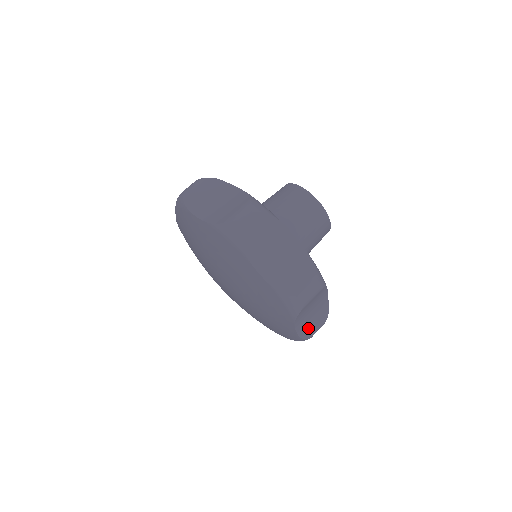
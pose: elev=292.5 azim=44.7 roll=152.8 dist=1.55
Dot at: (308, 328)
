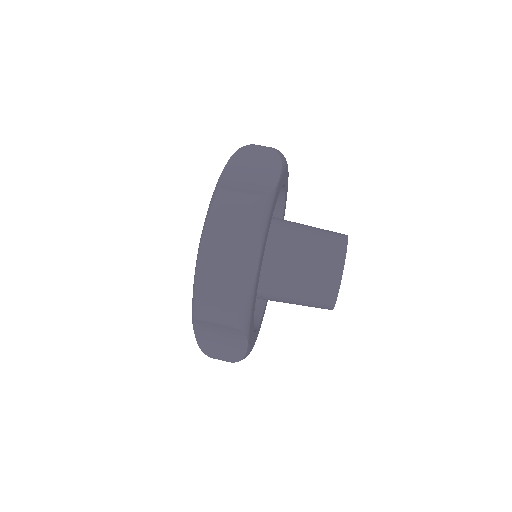
Dot at: (211, 346)
